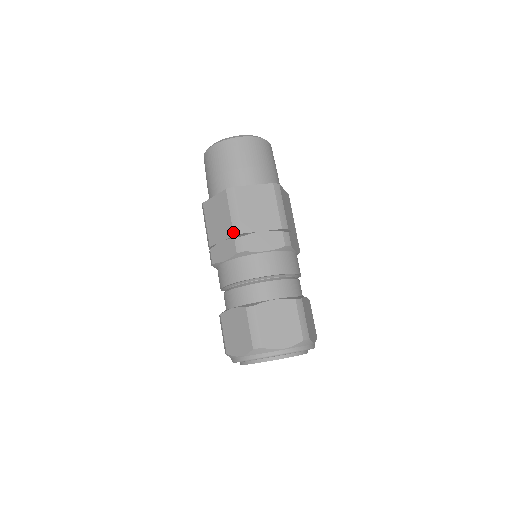
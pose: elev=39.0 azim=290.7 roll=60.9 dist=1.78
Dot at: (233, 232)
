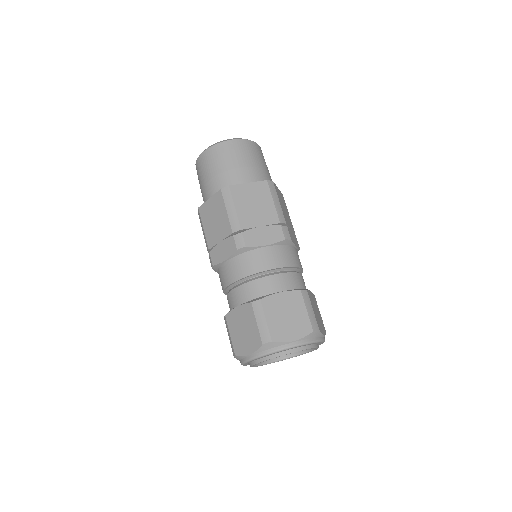
Dot at: (207, 250)
